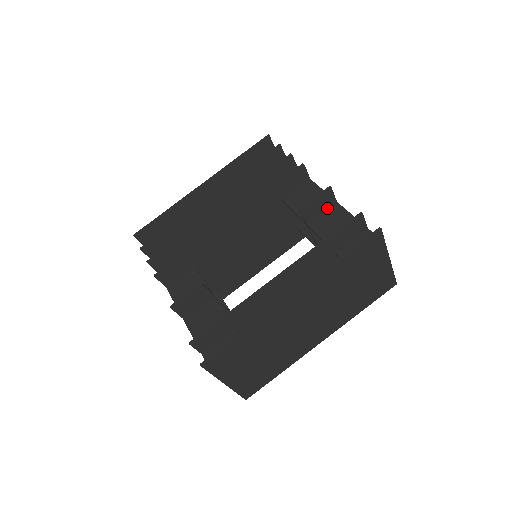
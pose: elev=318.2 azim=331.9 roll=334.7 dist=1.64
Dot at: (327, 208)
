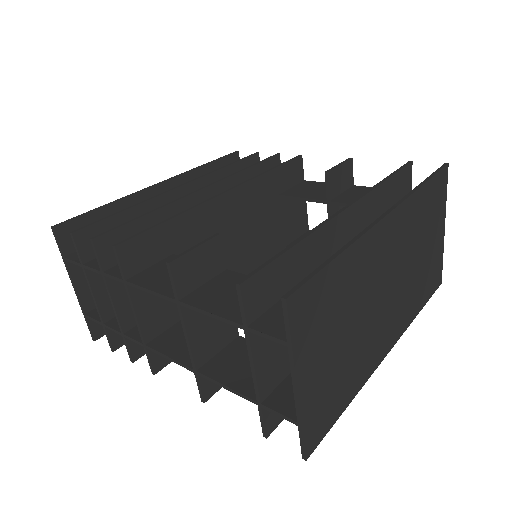
Dot at: (346, 189)
